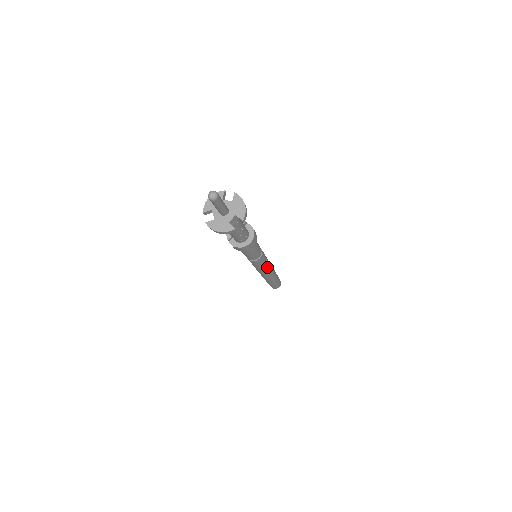
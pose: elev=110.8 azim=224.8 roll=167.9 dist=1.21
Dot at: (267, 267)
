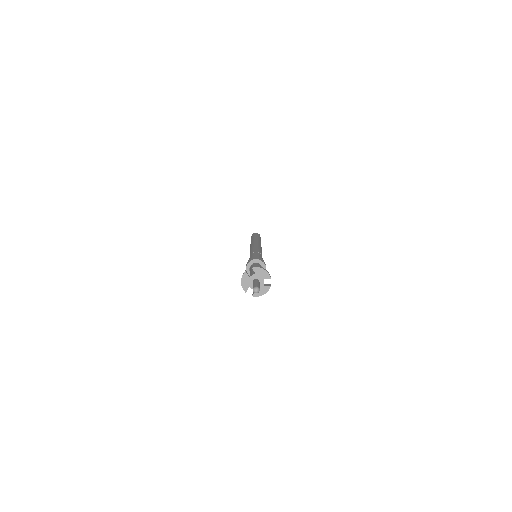
Dot at: occluded
